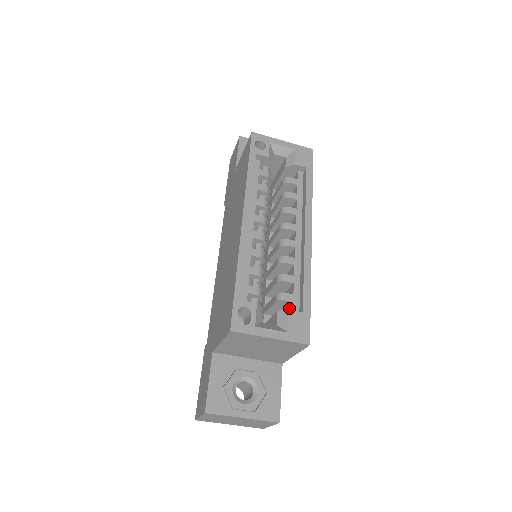
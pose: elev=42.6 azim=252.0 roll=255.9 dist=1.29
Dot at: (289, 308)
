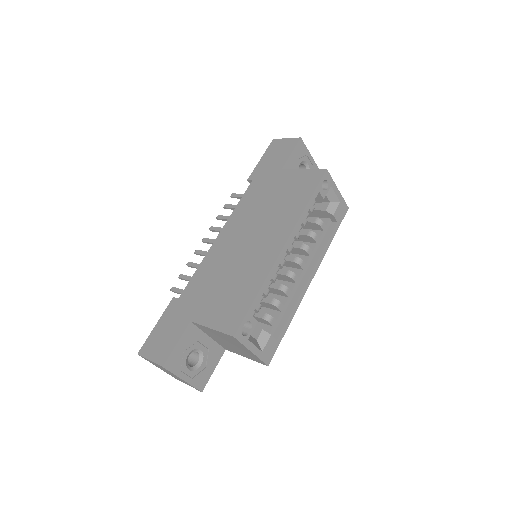
Dot at: (266, 327)
